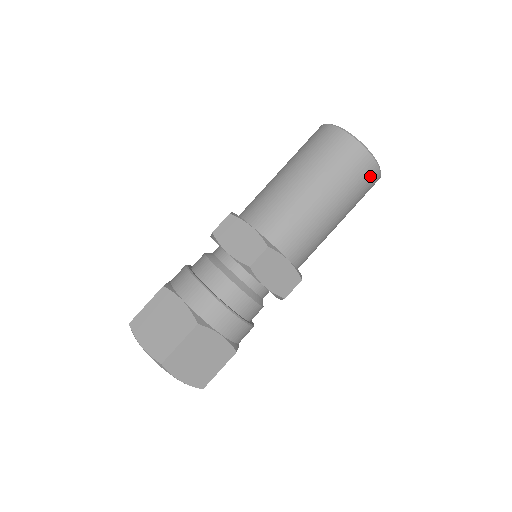
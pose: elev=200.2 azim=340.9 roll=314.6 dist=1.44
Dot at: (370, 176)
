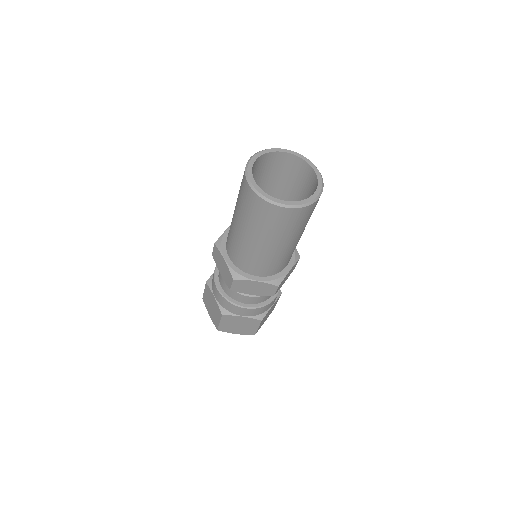
Dot at: (291, 216)
